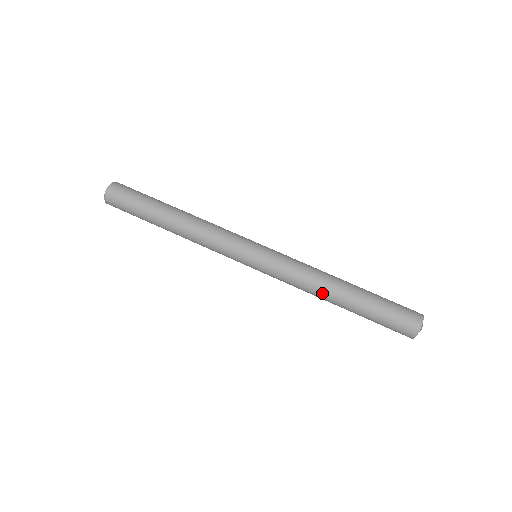
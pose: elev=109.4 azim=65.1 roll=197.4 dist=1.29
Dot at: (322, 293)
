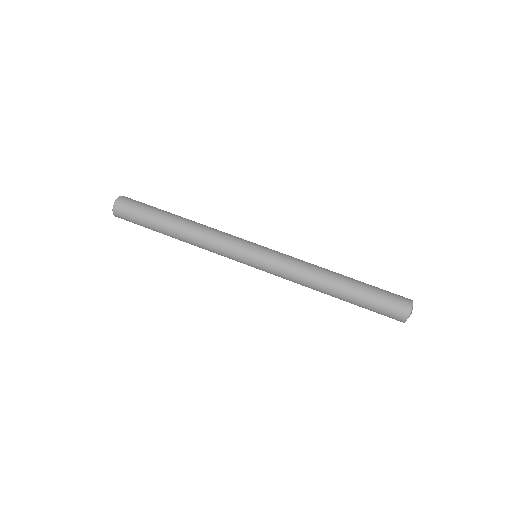
Dot at: (318, 289)
